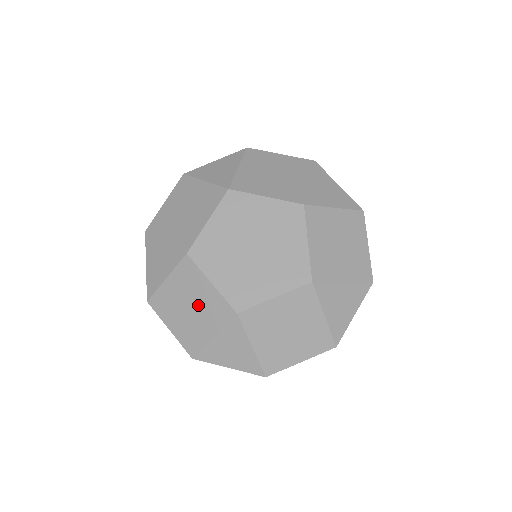
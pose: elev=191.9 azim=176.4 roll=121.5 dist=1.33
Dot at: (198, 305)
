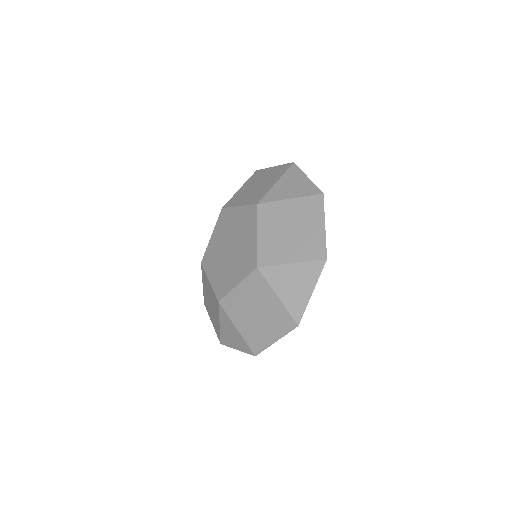
Dot at: (211, 300)
